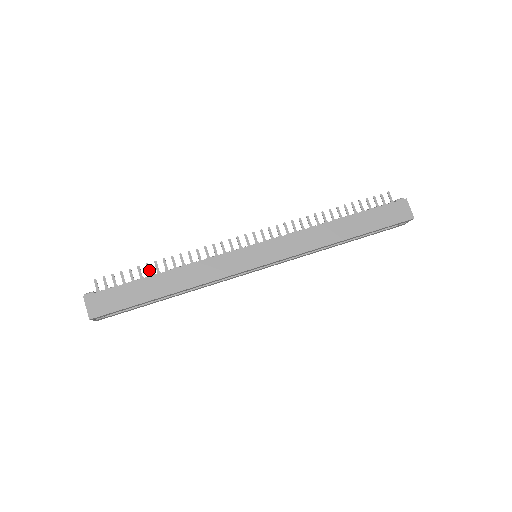
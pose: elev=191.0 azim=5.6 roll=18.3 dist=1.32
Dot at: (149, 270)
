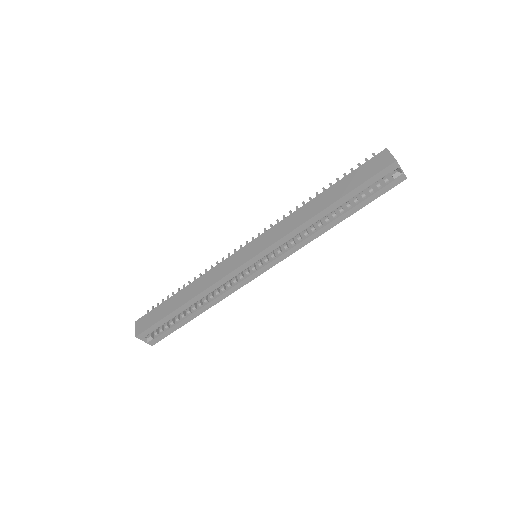
Dot at: occluded
